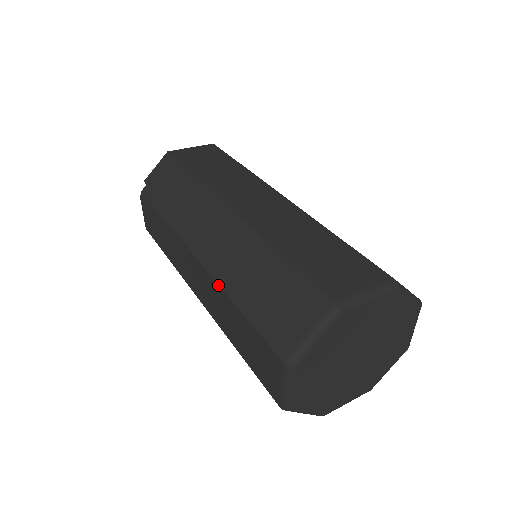
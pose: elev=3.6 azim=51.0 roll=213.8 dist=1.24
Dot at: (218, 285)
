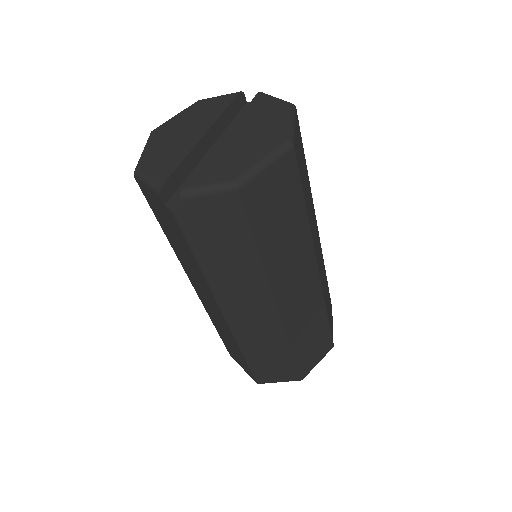
Dot at: (236, 342)
